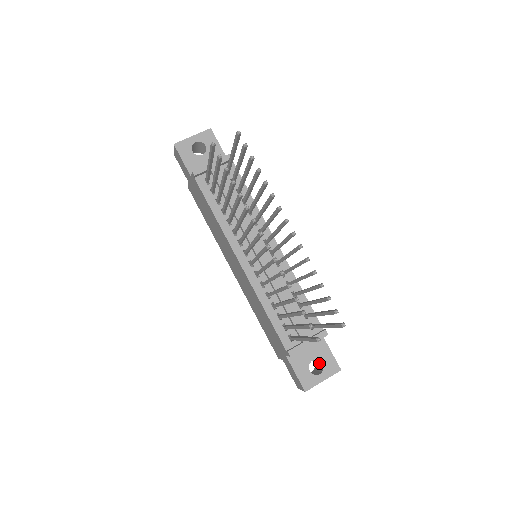
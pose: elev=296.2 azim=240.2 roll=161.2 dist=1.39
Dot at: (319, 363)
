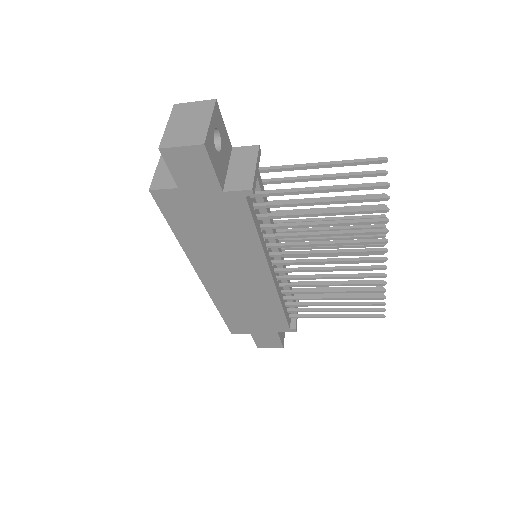
Dot at: occluded
